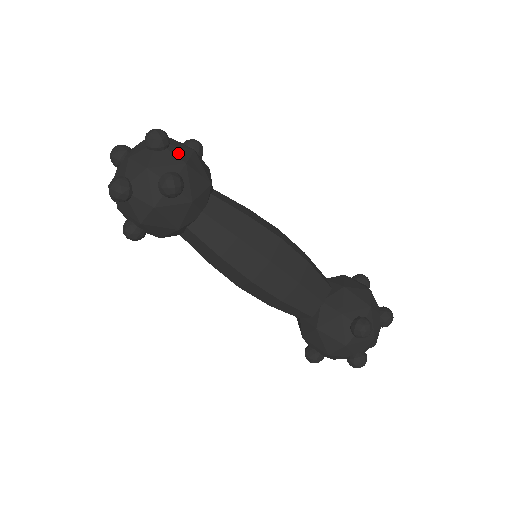
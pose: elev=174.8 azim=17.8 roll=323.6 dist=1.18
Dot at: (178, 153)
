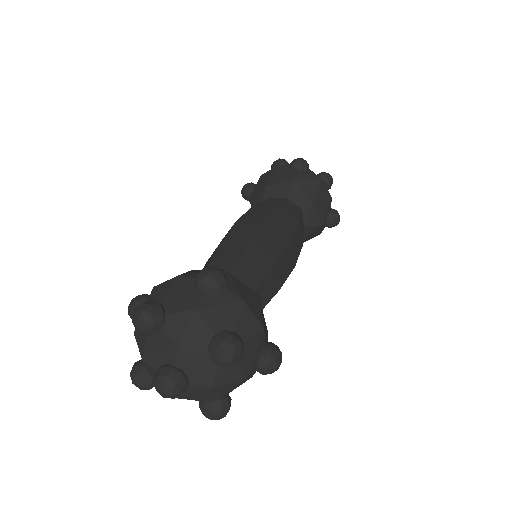
Dot at: (248, 330)
